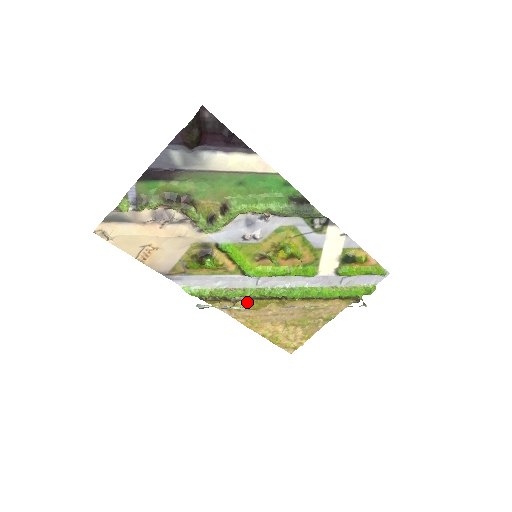
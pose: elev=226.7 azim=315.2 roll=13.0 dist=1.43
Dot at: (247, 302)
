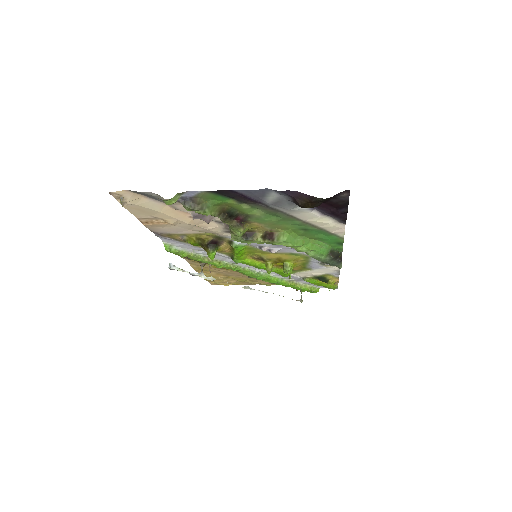
Dot at: occluded
